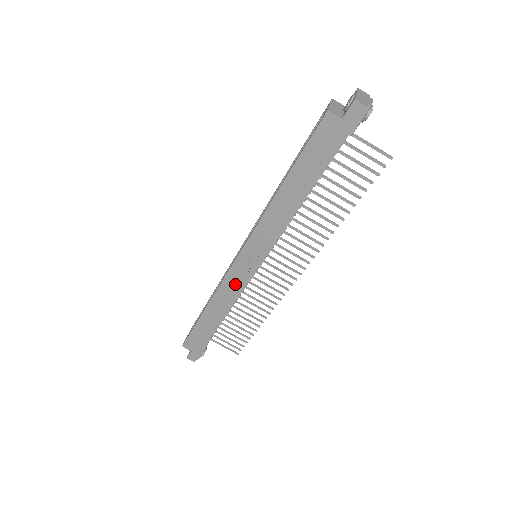
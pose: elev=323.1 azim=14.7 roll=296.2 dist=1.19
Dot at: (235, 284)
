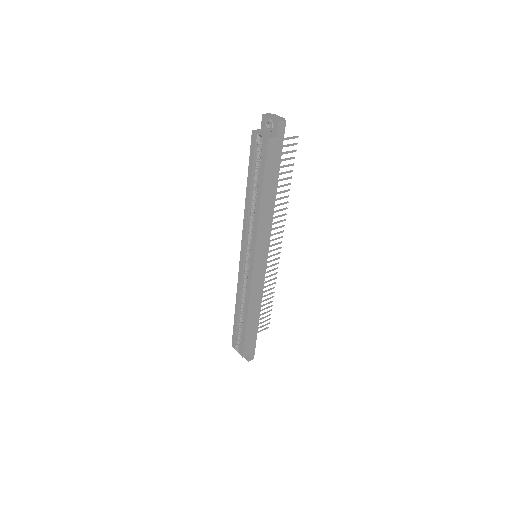
Dot at: (258, 283)
